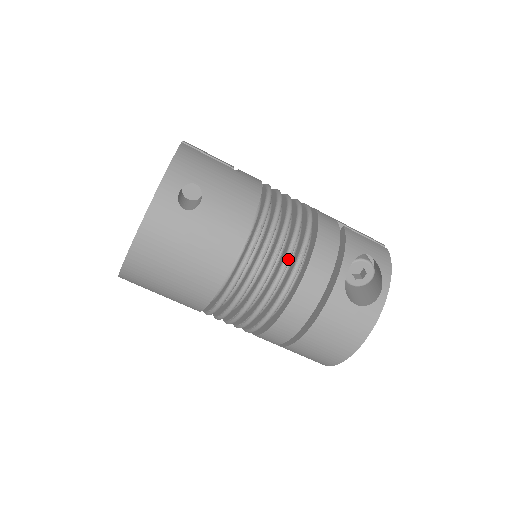
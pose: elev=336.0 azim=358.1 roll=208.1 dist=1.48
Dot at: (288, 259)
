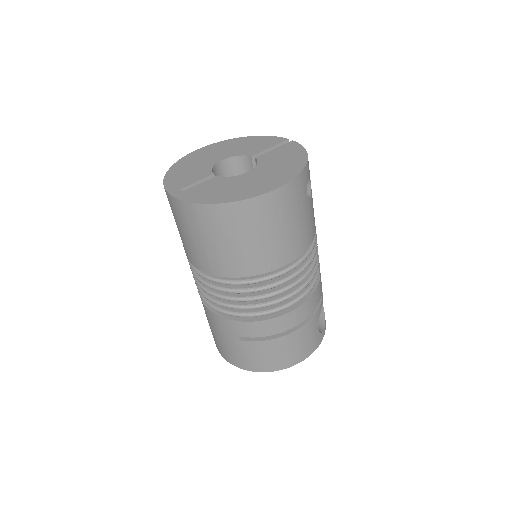
Dot at: occluded
